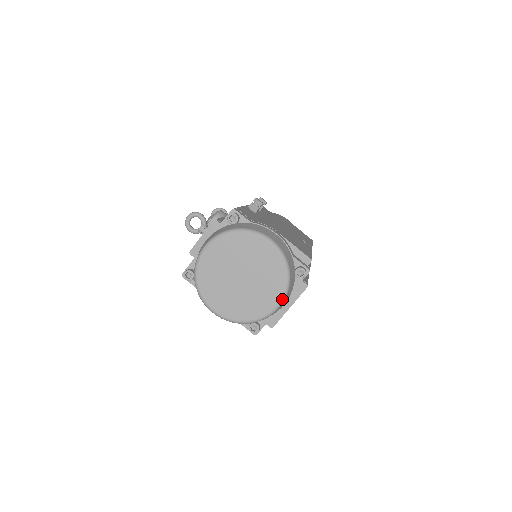
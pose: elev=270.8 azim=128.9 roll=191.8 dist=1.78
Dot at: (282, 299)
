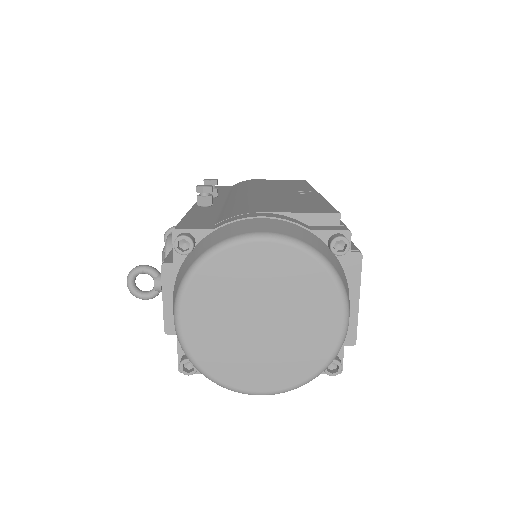
Dot at: (345, 305)
